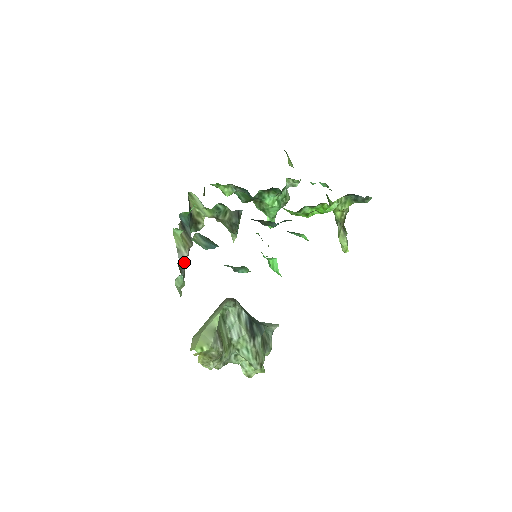
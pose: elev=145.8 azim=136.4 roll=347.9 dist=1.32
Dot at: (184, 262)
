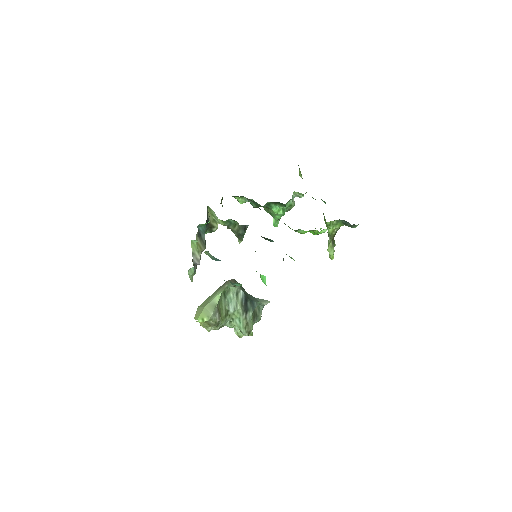
Dot at: (197, 262)
